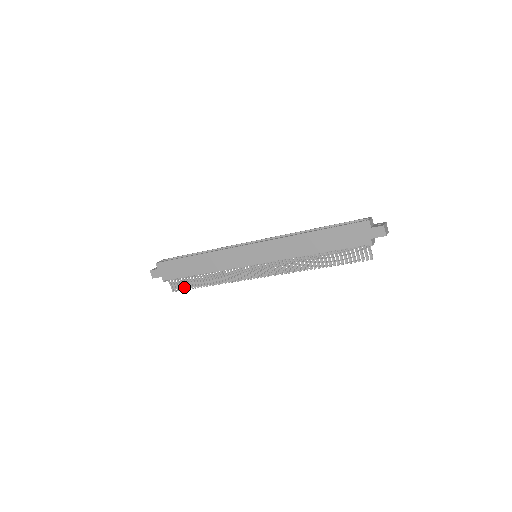
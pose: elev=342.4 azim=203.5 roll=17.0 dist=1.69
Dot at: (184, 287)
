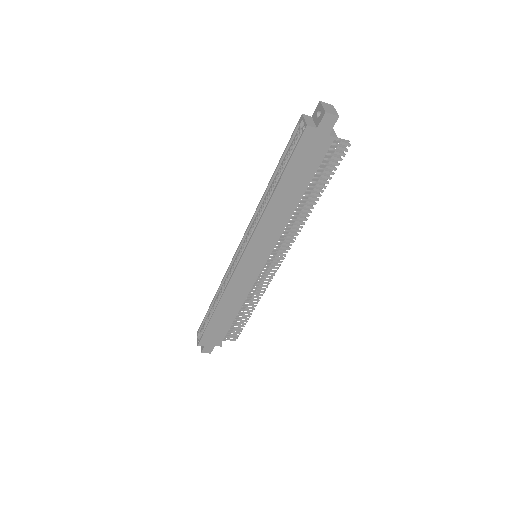
Dot at: (238, 330)
